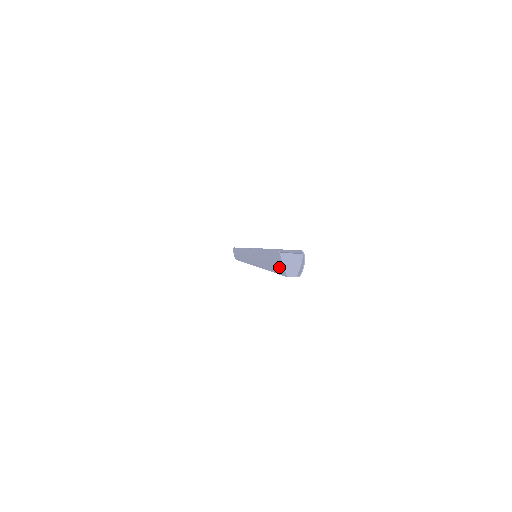
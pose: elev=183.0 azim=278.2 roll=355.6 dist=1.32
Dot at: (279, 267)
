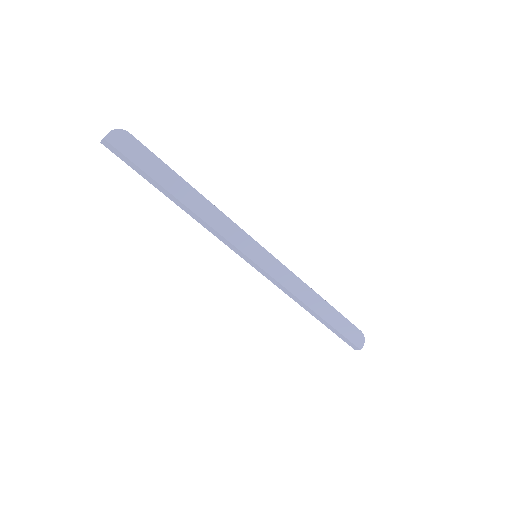
Dot at: occluded
